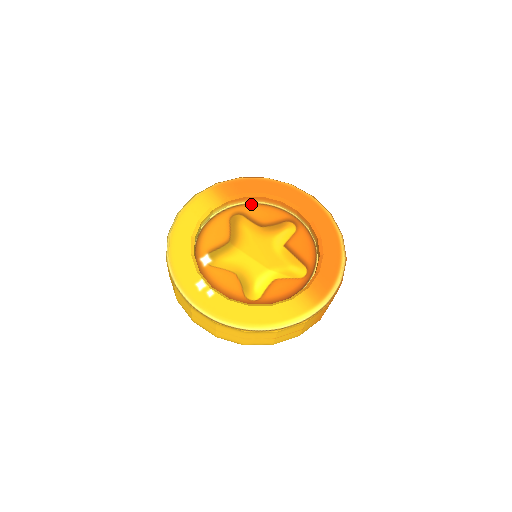
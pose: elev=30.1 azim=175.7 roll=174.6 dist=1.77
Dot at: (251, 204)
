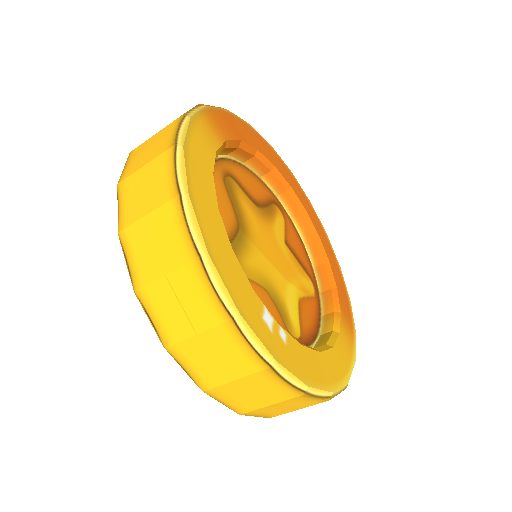
Dot at: (235, 161)
